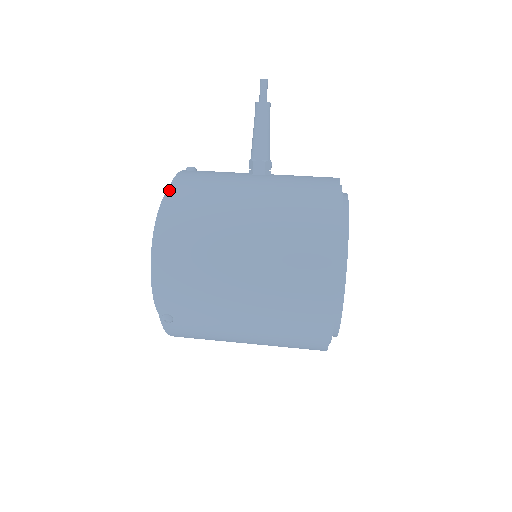
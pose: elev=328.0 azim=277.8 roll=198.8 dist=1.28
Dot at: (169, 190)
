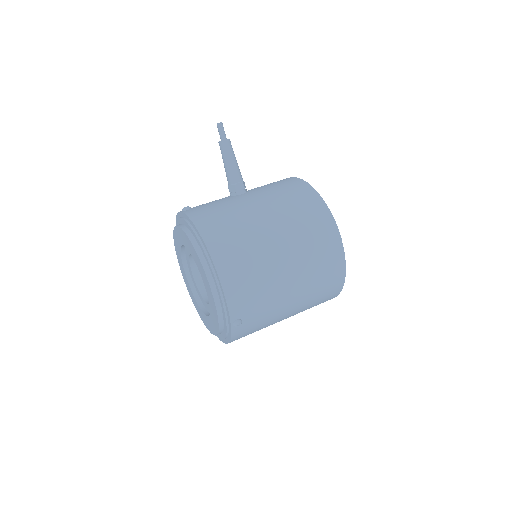
Dot at: (197, 226)
